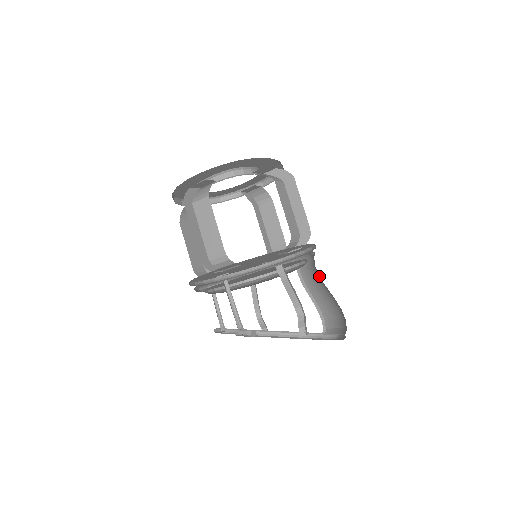
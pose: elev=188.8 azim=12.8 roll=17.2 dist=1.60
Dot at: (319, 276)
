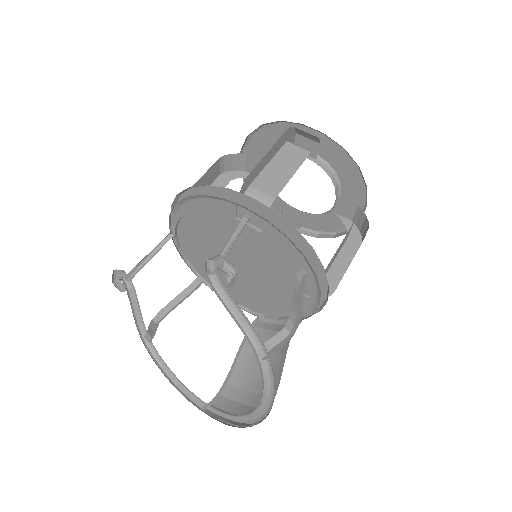
Dot at: (288, 341)
